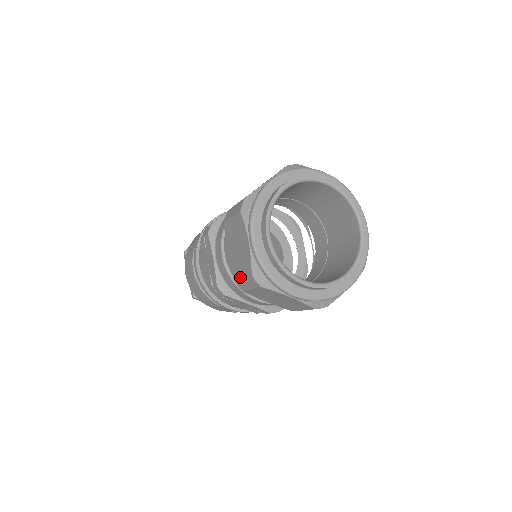
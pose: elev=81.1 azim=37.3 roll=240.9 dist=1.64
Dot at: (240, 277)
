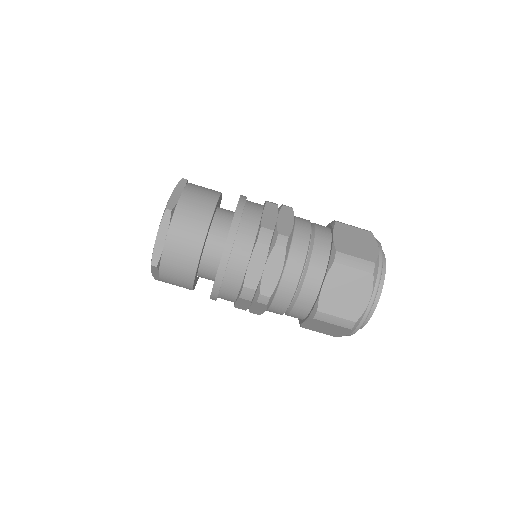
Dot at: (333, 314)
